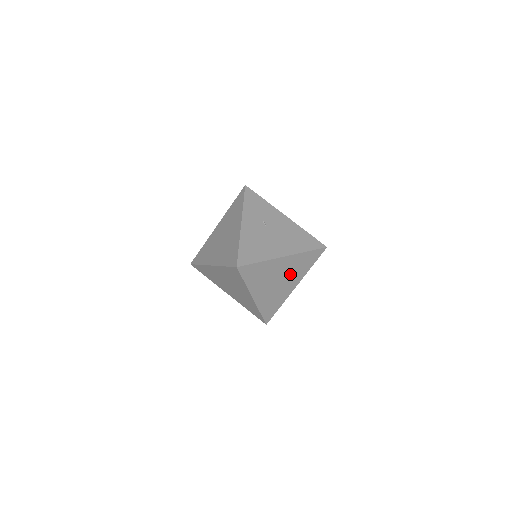
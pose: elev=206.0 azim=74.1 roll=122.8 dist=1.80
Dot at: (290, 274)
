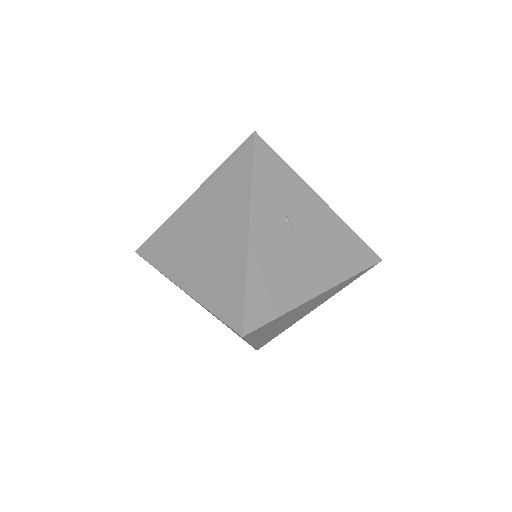
Dot at: (316, 303)
